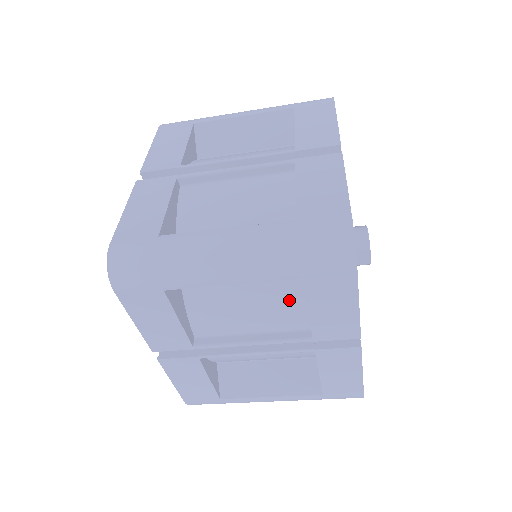
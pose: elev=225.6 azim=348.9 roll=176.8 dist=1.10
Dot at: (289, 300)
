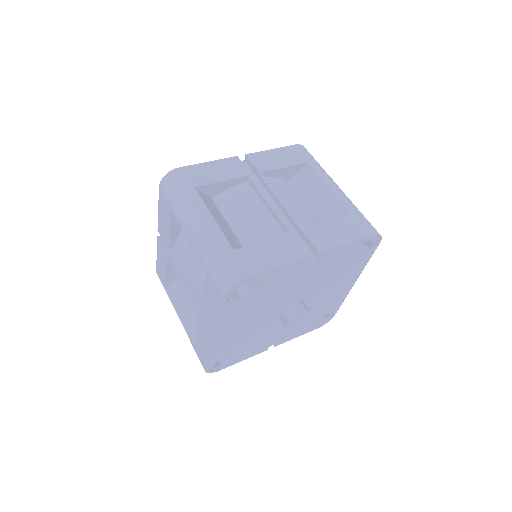
Dot at: occluded
